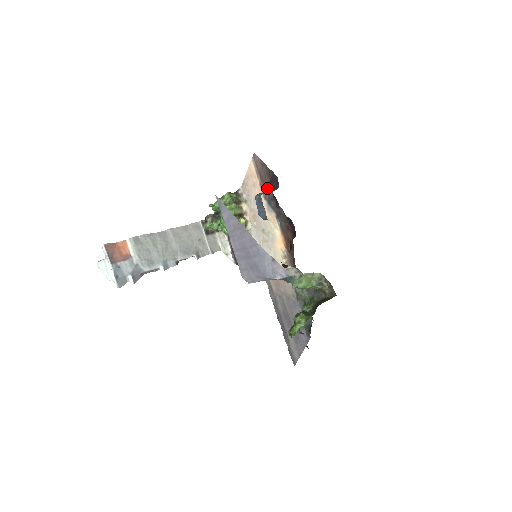
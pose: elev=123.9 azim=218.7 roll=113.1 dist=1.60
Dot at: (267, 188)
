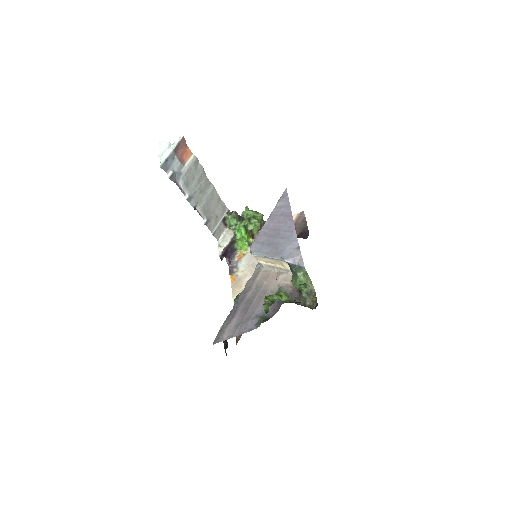
Dot at: occluded
